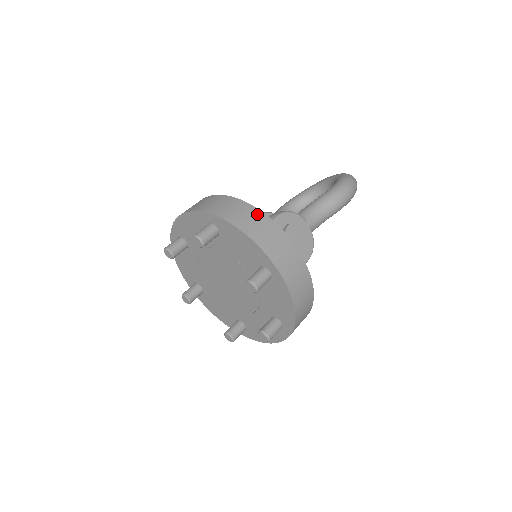
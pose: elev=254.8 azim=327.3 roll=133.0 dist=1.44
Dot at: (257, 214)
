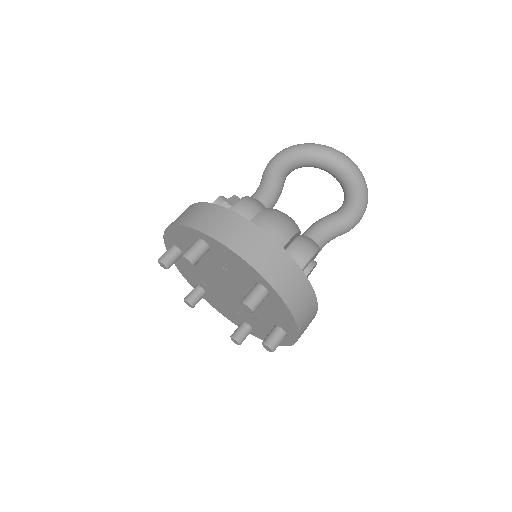
Dot at: (311, 296)
